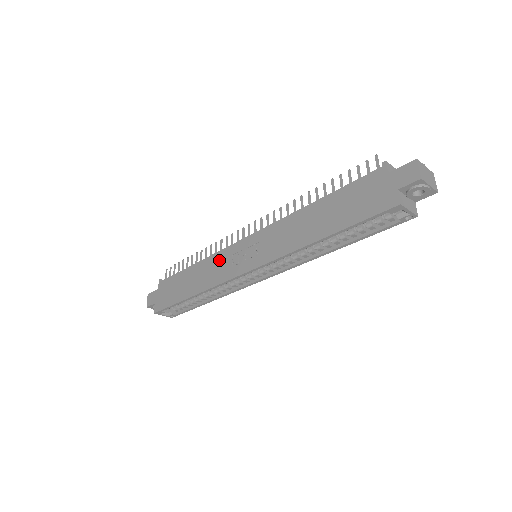
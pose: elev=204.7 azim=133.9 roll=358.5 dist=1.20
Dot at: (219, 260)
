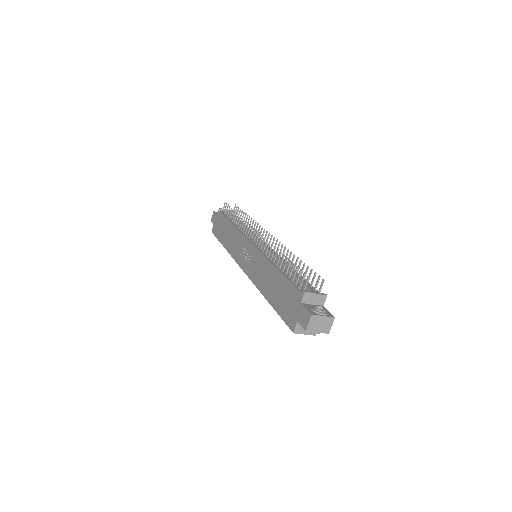
Dot at: (238, 240)
